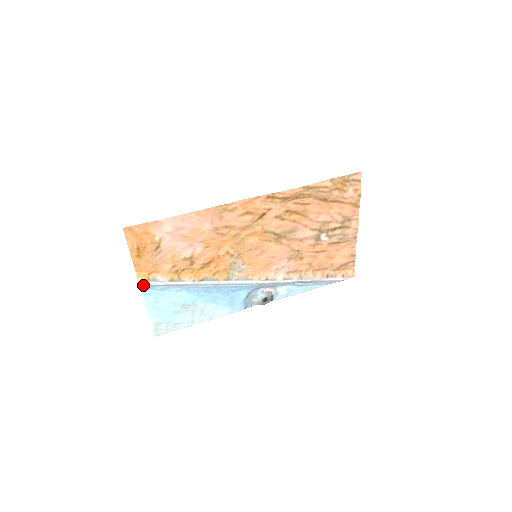
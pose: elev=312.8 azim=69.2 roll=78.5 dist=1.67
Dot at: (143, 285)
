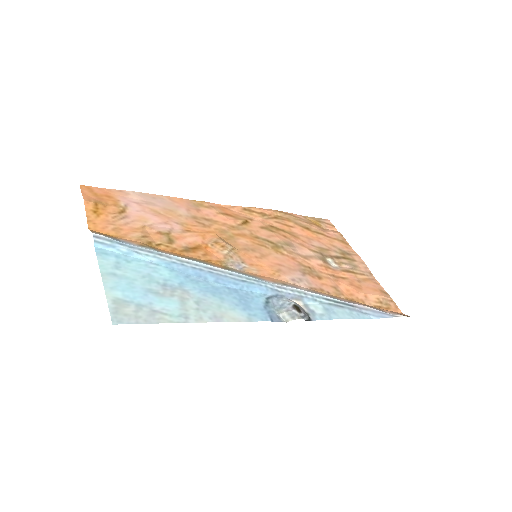
Dot at: (99, 237)
